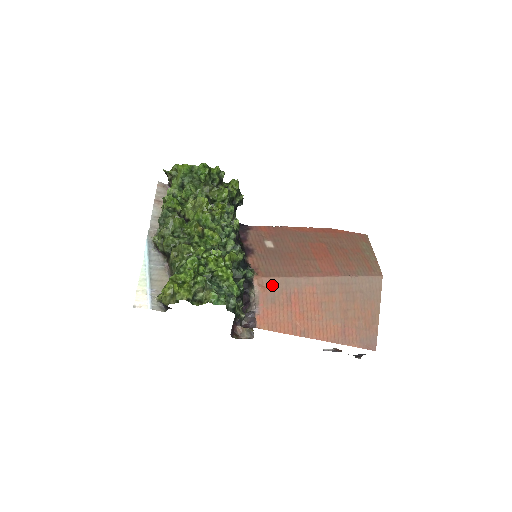
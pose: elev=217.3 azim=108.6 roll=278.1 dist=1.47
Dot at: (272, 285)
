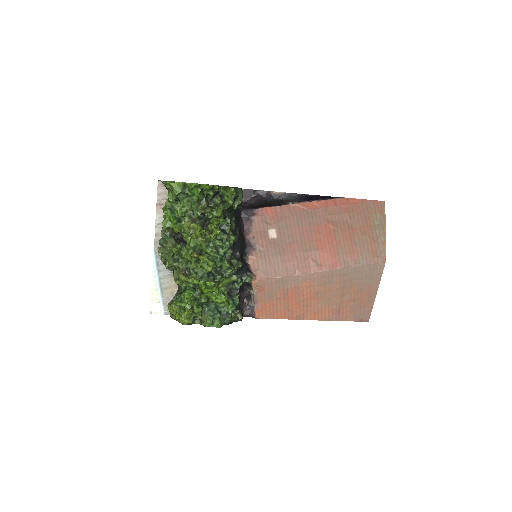
Dot at: (270, 285)
